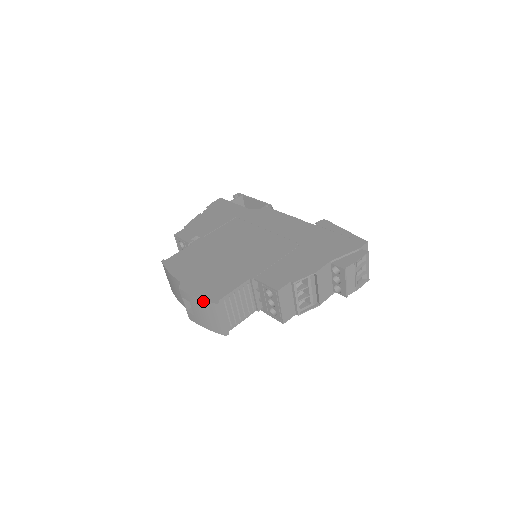
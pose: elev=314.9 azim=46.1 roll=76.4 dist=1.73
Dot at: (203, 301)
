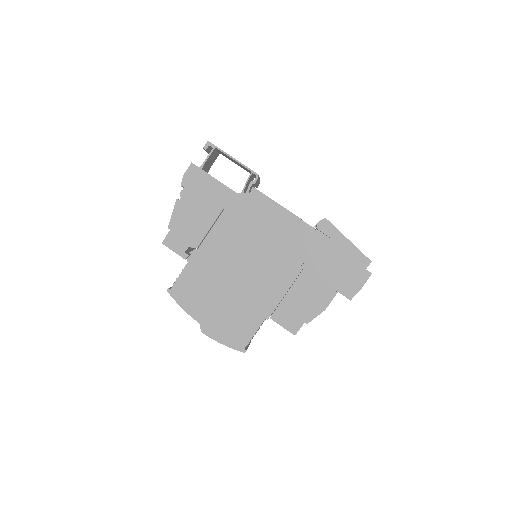
Dot at: (230, 347)
